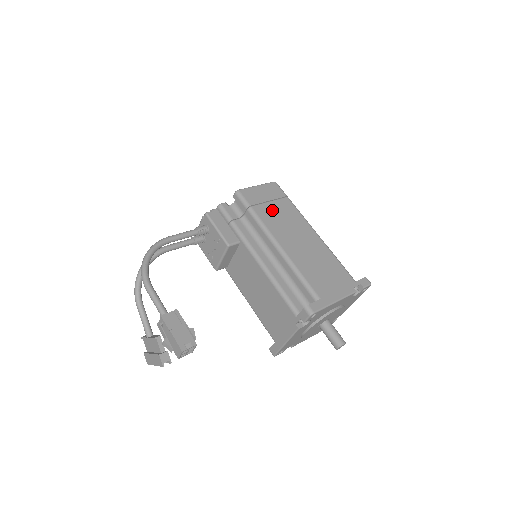
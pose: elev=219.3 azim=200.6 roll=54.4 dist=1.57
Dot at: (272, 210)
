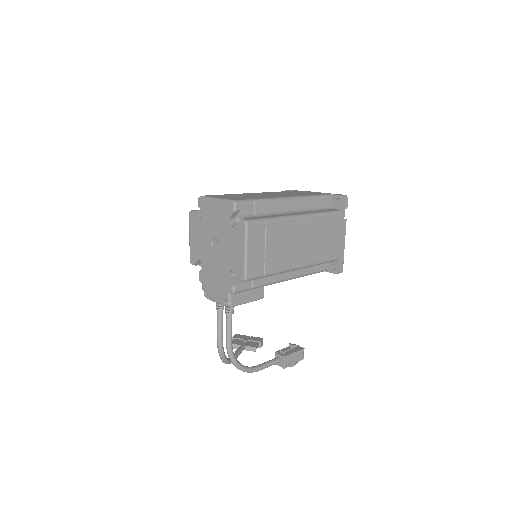
Dot at: (274, 253)
